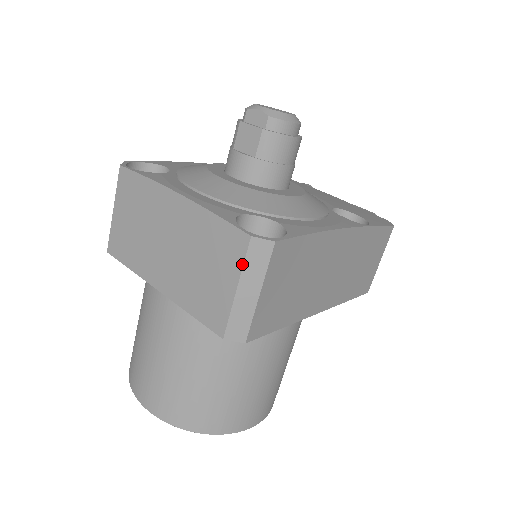
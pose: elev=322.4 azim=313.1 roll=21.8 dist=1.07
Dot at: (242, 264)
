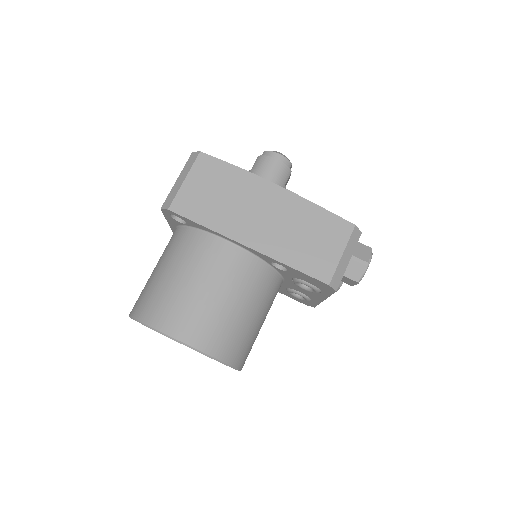
Dot at: (184, 167)
